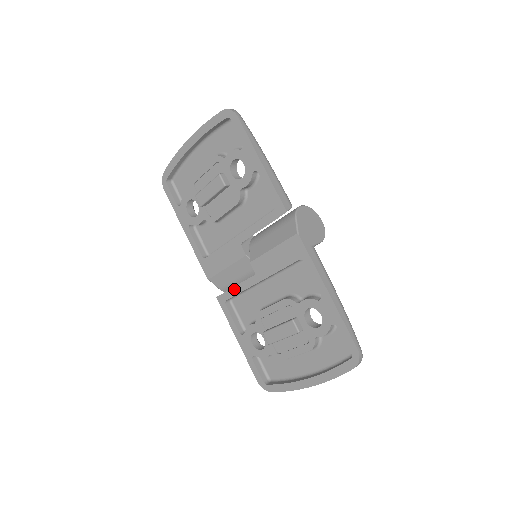
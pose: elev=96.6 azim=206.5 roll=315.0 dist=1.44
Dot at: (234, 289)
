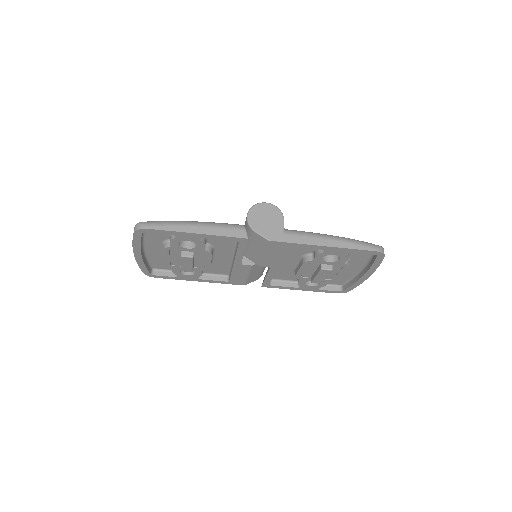
Dot at: (267, 279)
